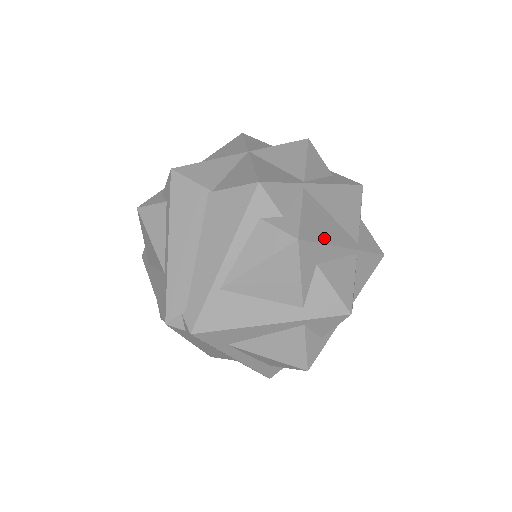
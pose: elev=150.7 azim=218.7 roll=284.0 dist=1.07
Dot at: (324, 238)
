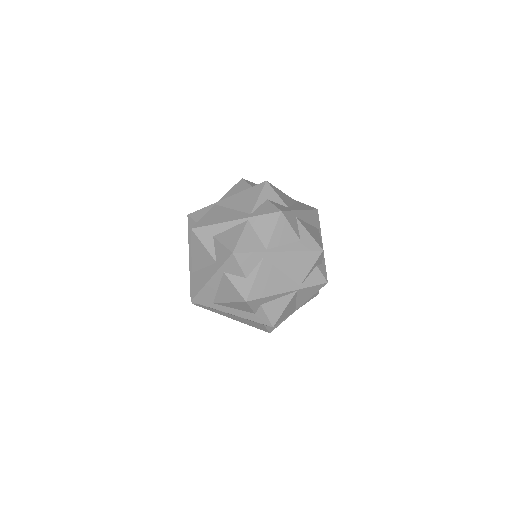
Dot at: (215, 222)
